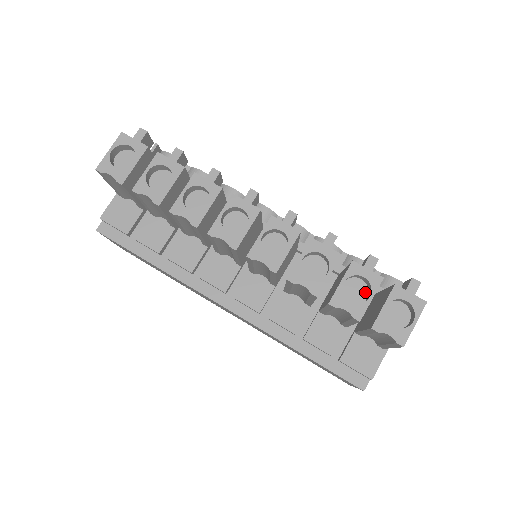
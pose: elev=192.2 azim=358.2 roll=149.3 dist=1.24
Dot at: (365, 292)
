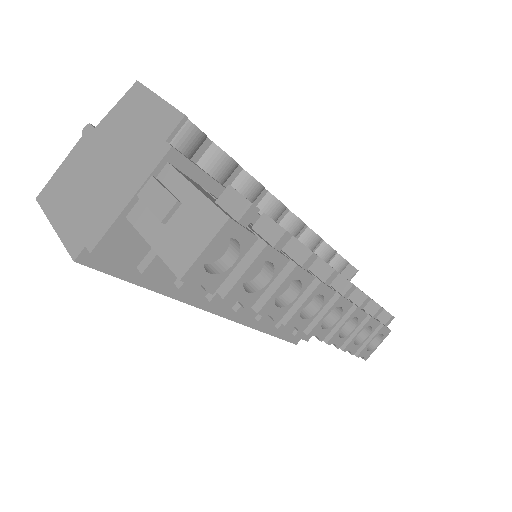
Dot at: occluded
